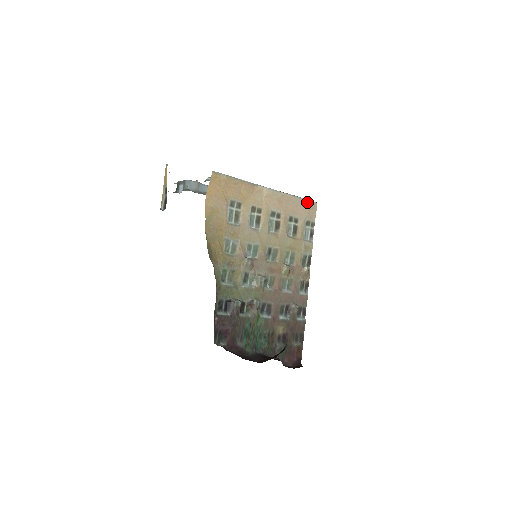
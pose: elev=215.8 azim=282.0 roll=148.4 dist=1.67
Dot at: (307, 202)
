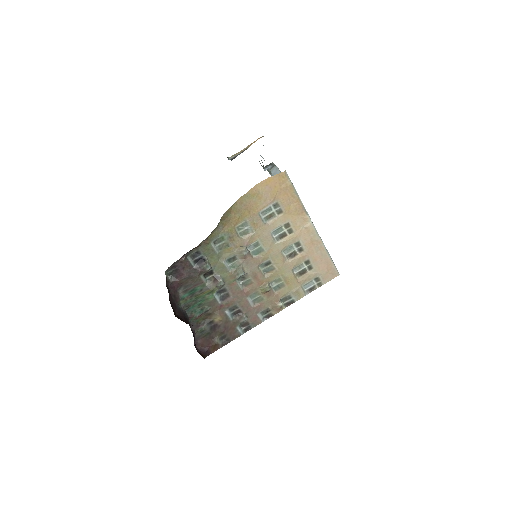
Dot at: (332, 265)
